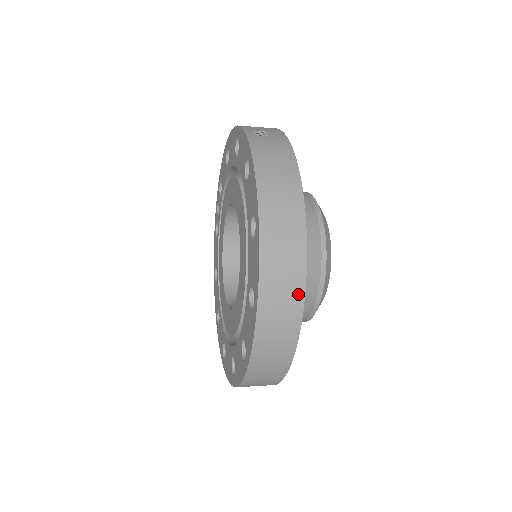
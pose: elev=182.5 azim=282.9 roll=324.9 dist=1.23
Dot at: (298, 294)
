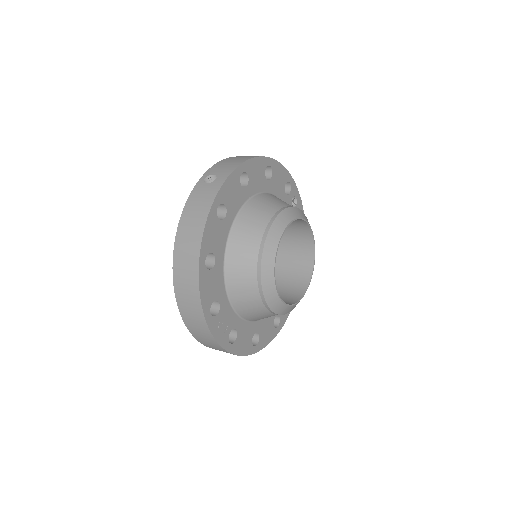
Dot at: (199, 310)
